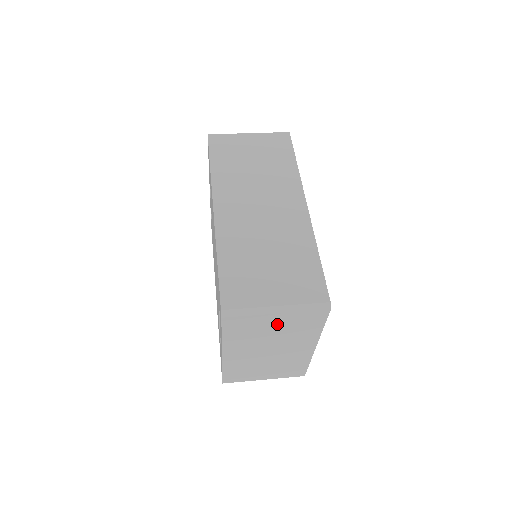
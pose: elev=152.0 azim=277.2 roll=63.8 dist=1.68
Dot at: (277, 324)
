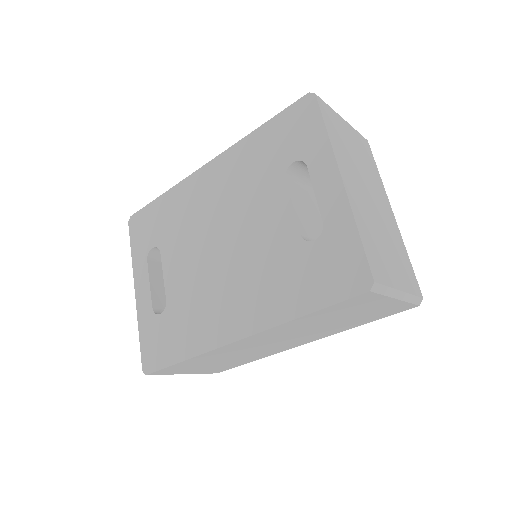
Dot at: (351, 140)
